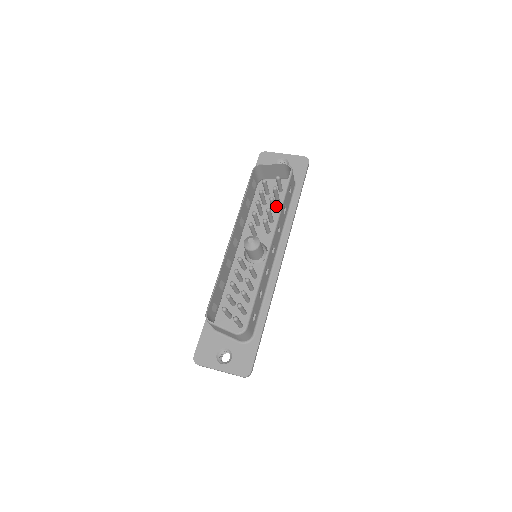
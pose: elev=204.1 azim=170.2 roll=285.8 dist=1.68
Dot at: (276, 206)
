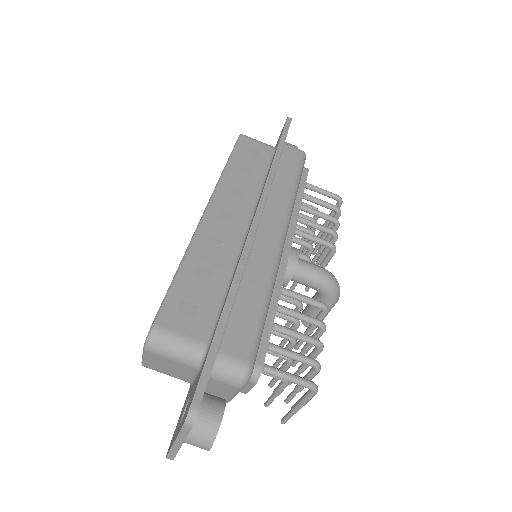
Dot at: occluded
